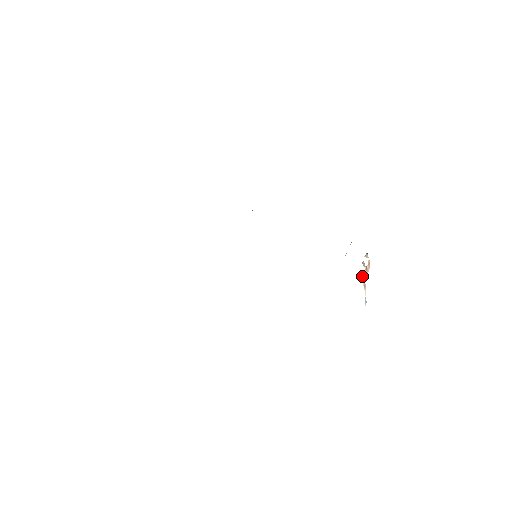
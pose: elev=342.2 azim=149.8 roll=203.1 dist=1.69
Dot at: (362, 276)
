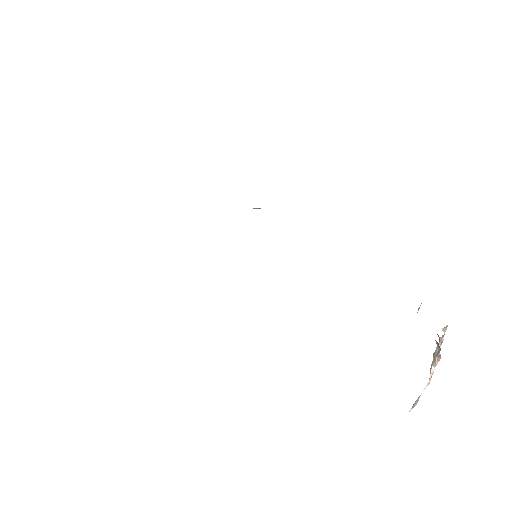
Dot at: (440, 357)
